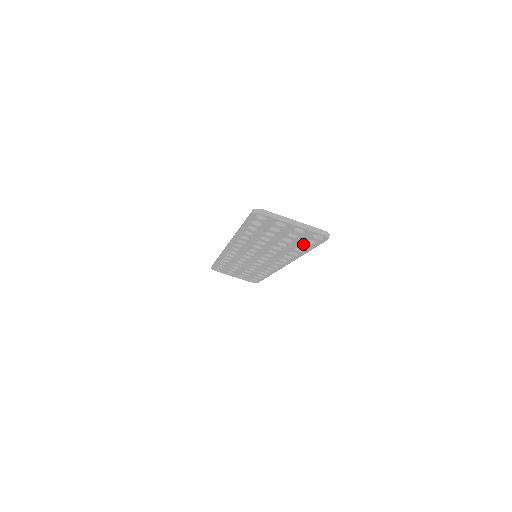
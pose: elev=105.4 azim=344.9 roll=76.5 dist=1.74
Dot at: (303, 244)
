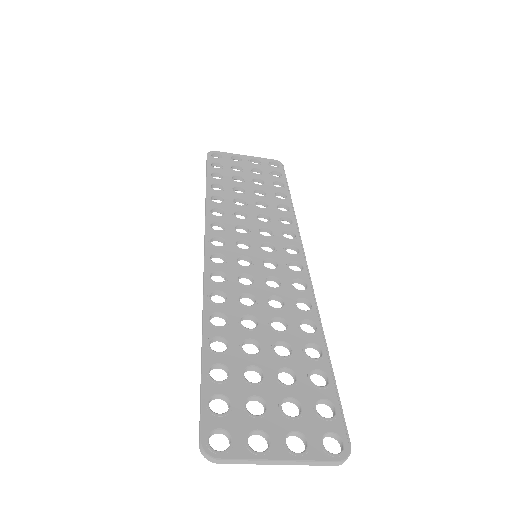
Dot at: (315, 371)
